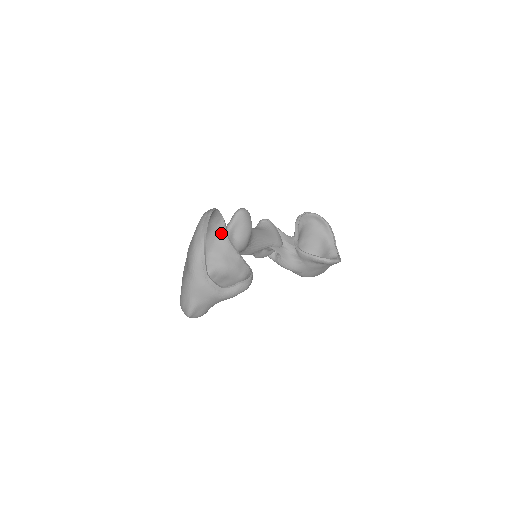
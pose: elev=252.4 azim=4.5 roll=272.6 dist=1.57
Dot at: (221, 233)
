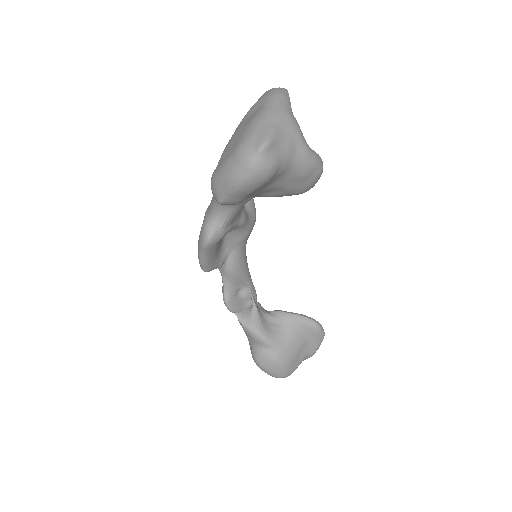
Dot at: occluded
